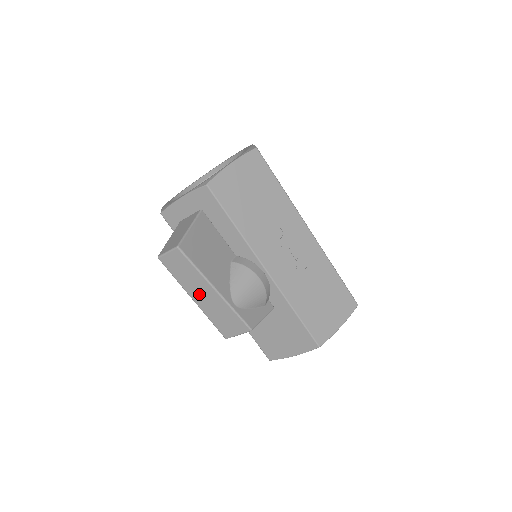
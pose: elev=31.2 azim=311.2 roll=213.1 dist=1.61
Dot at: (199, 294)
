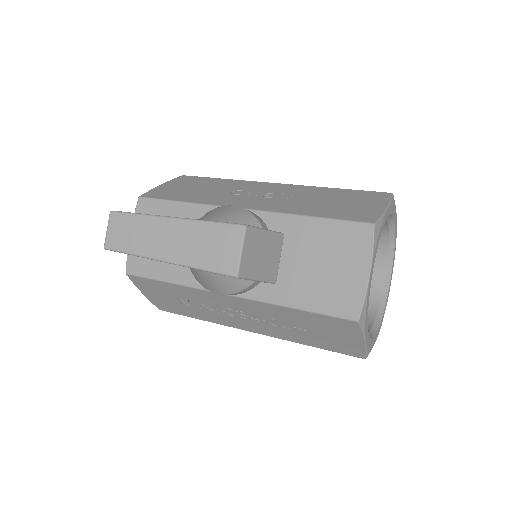
Dot at: (165, 245)
